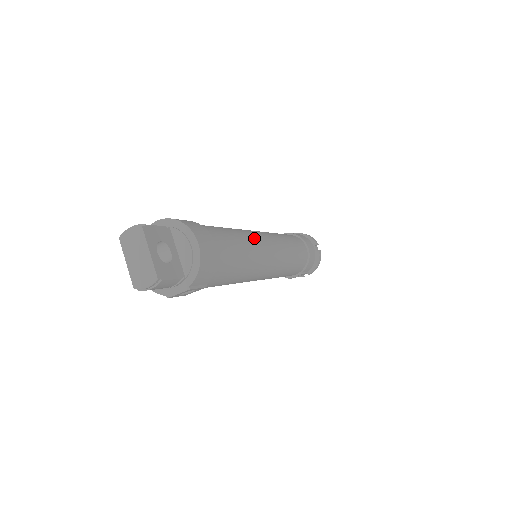
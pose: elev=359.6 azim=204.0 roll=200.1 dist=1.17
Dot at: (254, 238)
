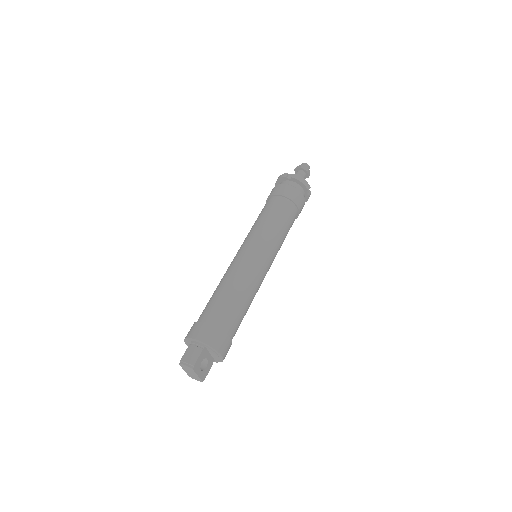
Dot at: (255, 282)
